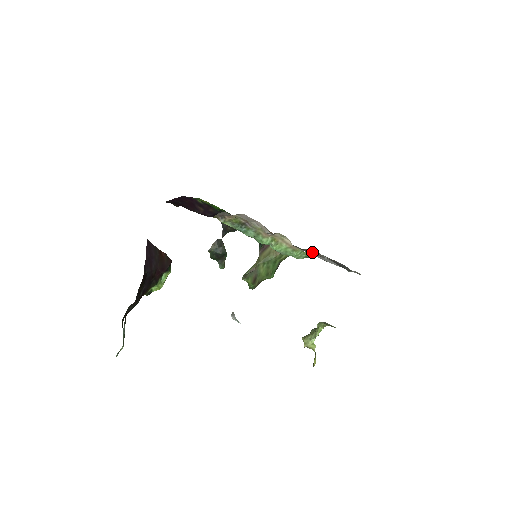
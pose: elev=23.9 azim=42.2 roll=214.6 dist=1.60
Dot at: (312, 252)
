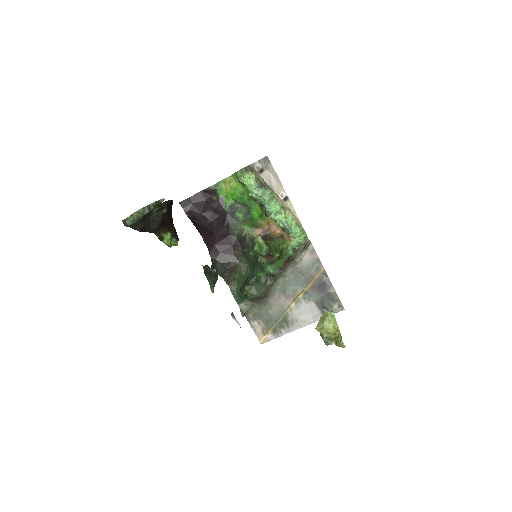
Dot at: (302, 260)
